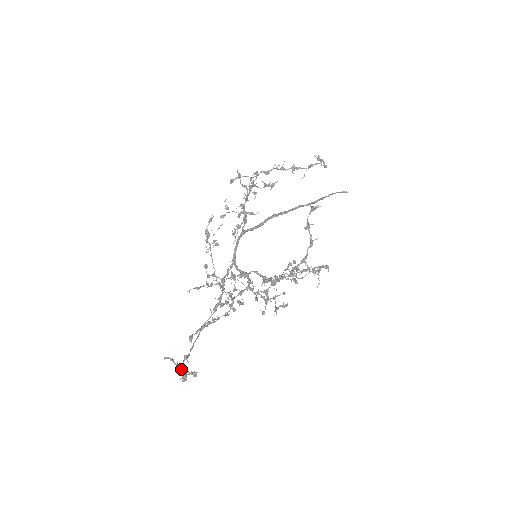
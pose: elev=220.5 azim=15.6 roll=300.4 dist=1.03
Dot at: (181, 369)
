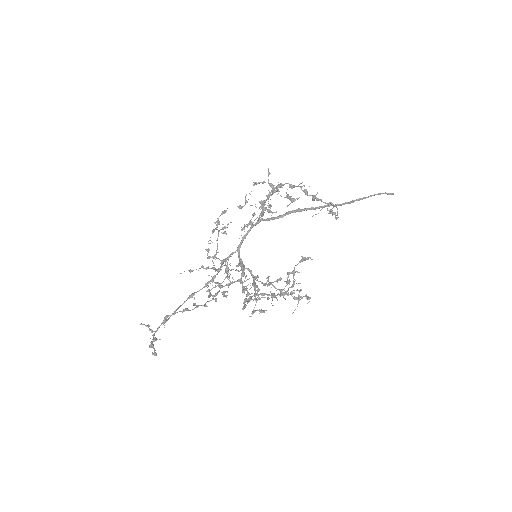
Dot at: (156, 331)
